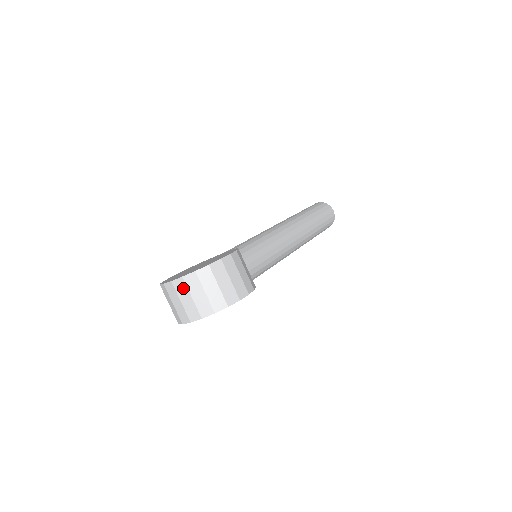
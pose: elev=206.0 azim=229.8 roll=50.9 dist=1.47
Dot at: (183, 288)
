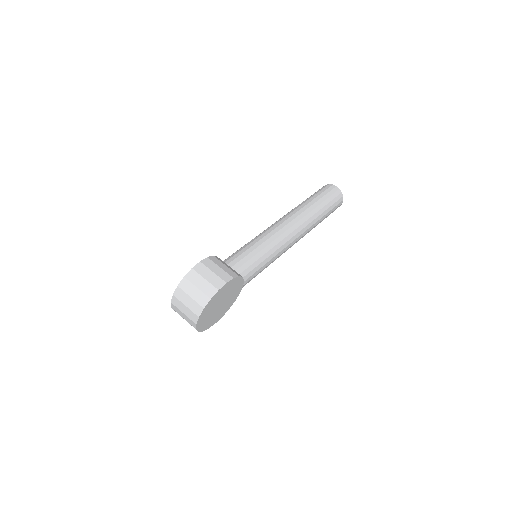
Dot at: (178, 302)
